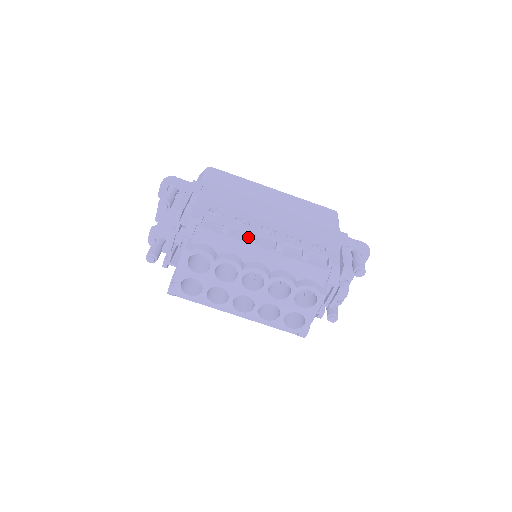
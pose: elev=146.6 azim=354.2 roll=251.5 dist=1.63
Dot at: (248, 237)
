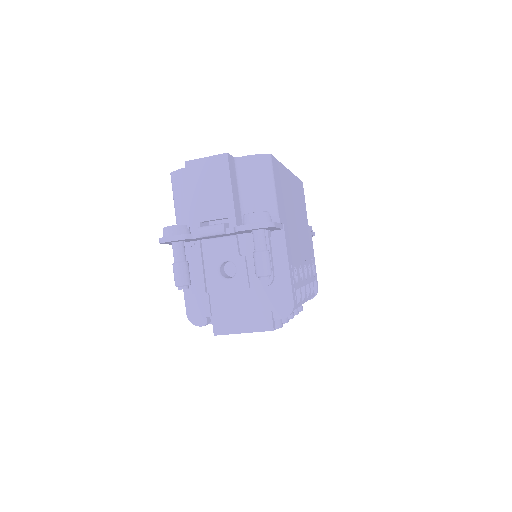
Dot at: (302, 294)
